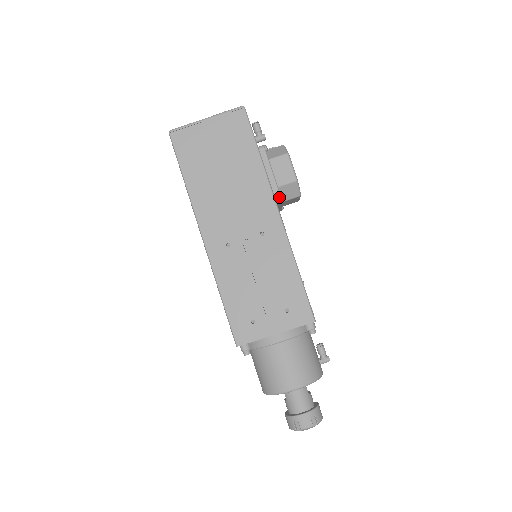
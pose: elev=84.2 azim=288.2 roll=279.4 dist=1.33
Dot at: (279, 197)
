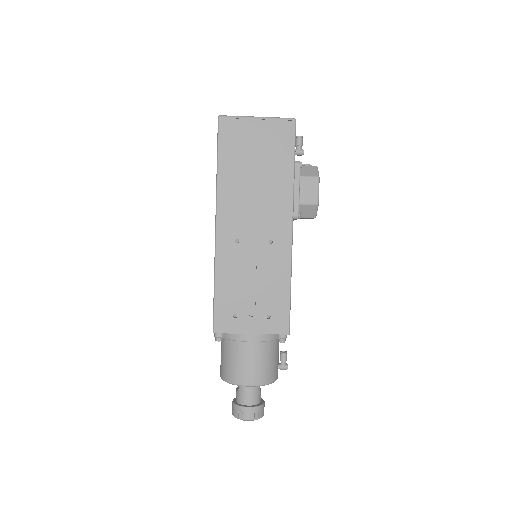
Dot at: (297, 214)
